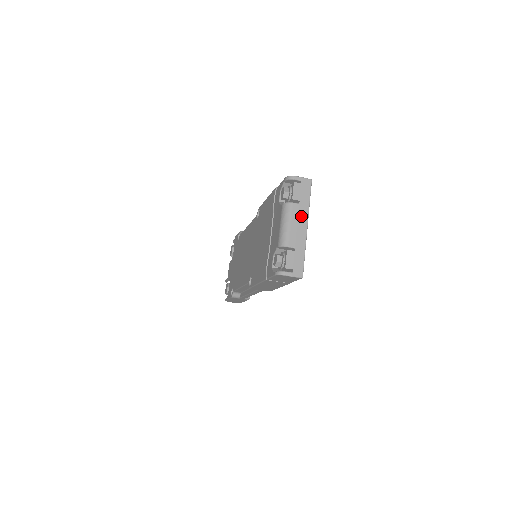
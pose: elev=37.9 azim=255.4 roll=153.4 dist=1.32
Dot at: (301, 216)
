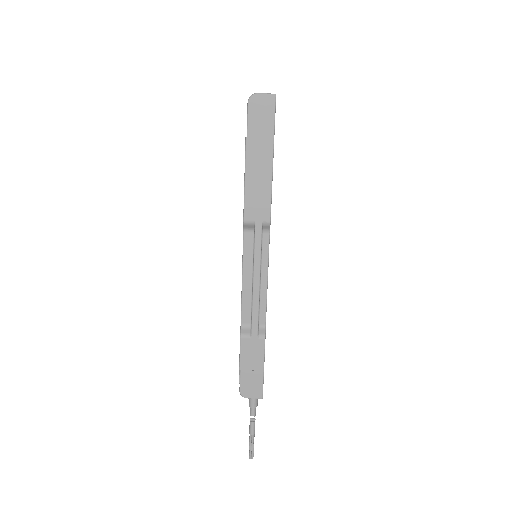
Dot at: occluded
